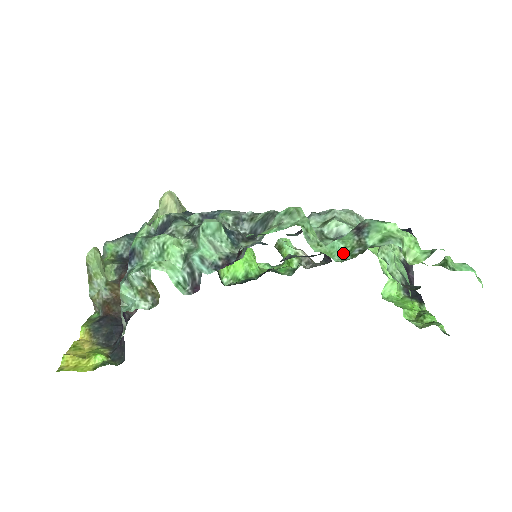
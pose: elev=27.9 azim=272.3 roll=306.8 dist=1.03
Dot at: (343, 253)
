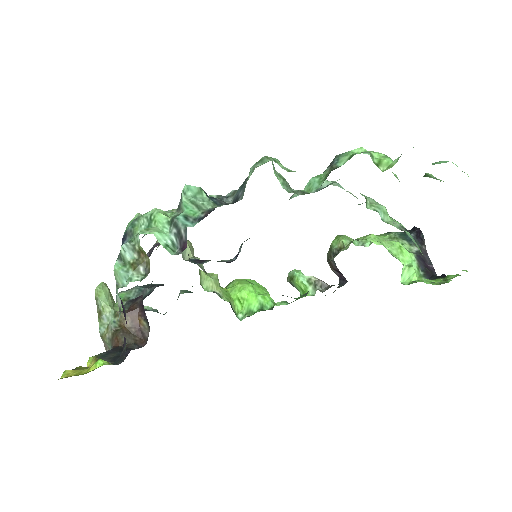
Dot at: (319, 183)
